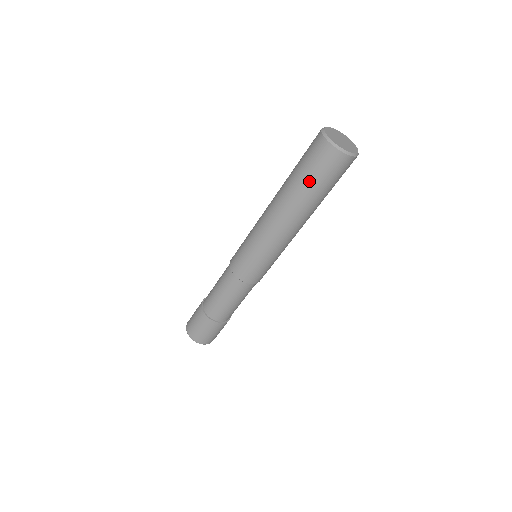
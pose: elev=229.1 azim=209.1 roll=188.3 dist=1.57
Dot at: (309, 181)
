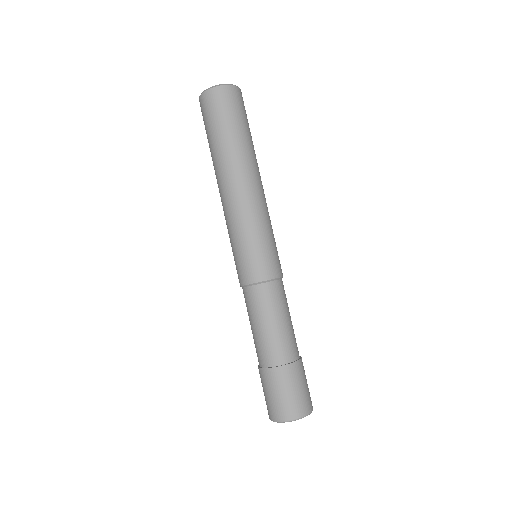
Dot at: (235, 127)
